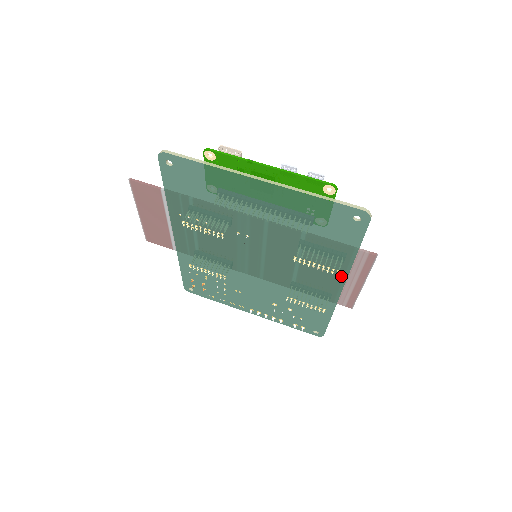
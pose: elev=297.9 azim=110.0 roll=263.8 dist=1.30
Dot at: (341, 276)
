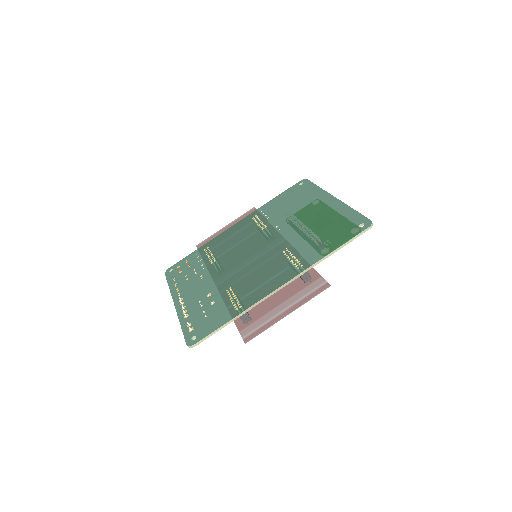
Dot at: (298, 271)
